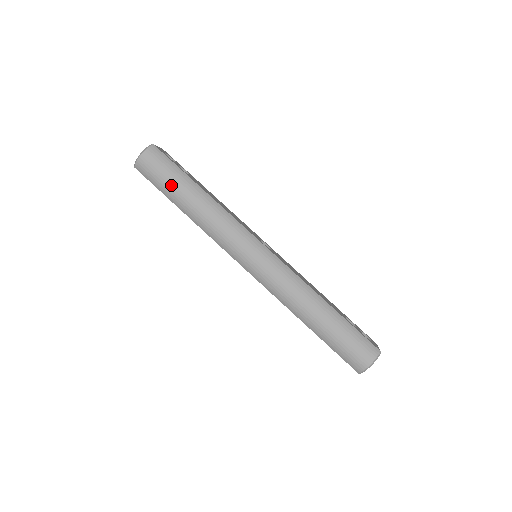
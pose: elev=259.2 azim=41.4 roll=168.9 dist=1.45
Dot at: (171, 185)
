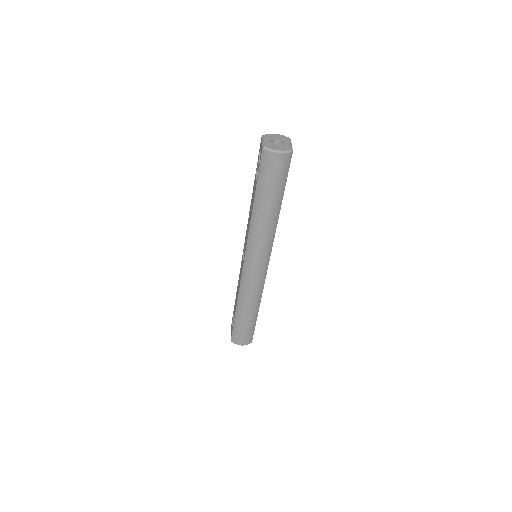
Dot at: (269, 190)
